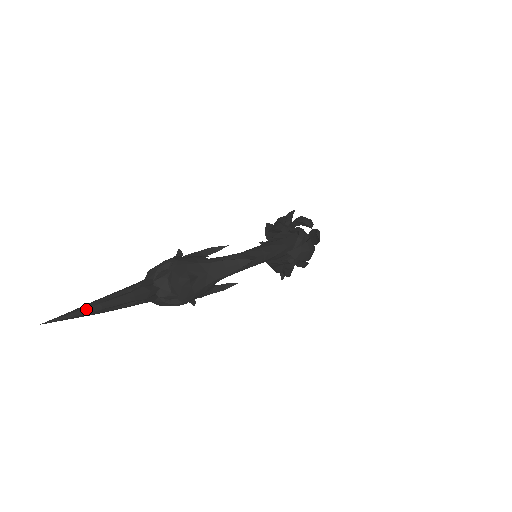
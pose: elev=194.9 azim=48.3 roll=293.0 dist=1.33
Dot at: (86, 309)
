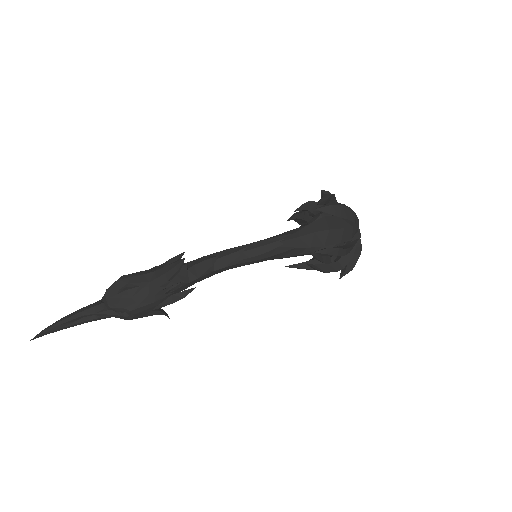
Dot at: (49, 326)
